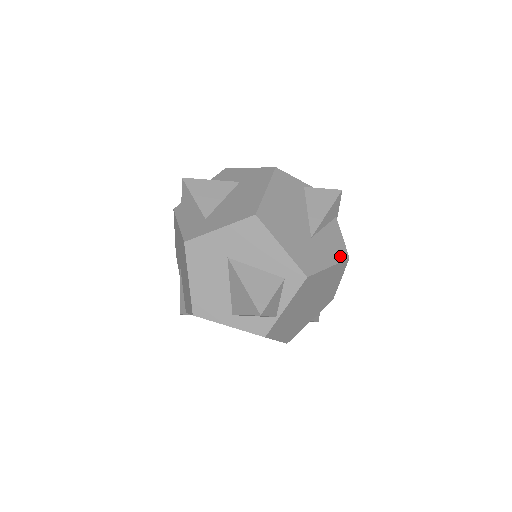
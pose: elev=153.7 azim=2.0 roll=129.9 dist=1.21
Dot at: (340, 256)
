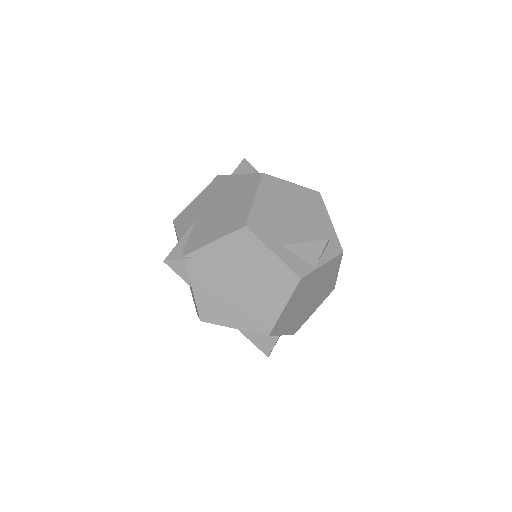
Dot at: occluded
